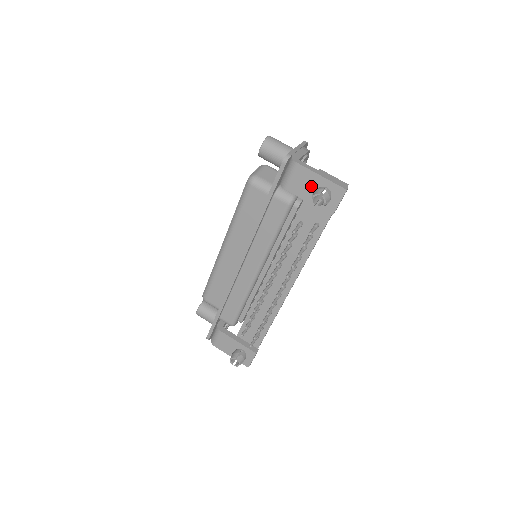
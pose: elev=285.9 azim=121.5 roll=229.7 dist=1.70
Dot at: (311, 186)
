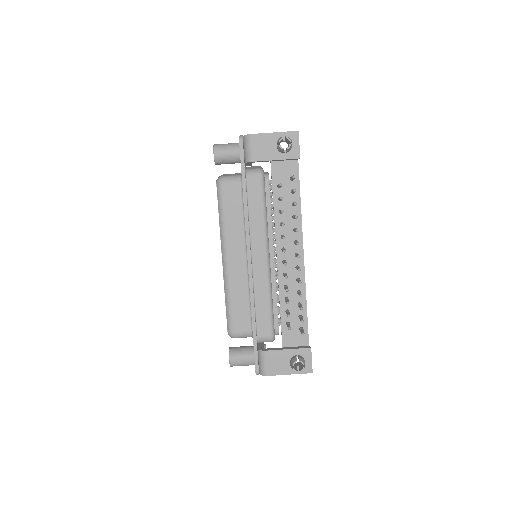
Dot at: (271, 145)
